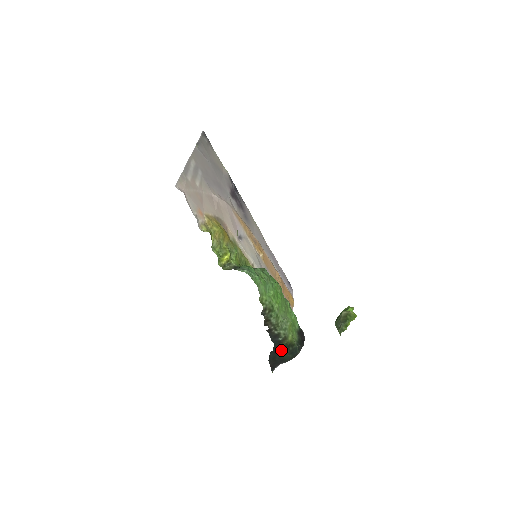
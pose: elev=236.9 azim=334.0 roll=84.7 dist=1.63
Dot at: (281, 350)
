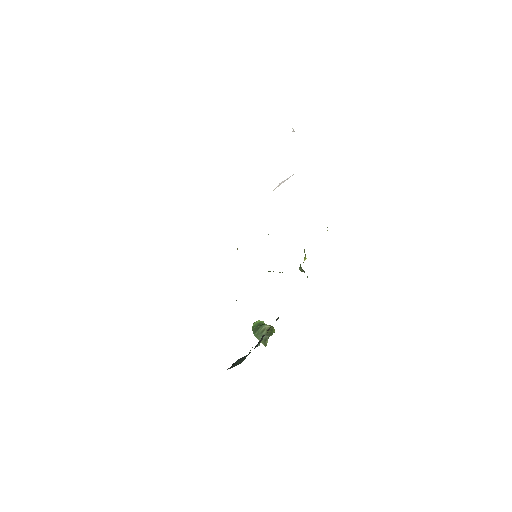
Dot at: (245, 356)
